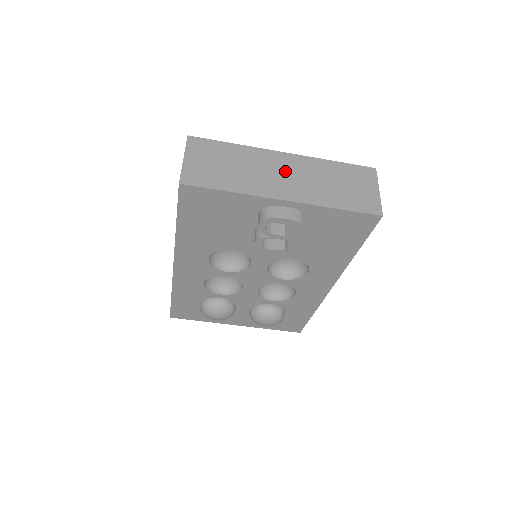
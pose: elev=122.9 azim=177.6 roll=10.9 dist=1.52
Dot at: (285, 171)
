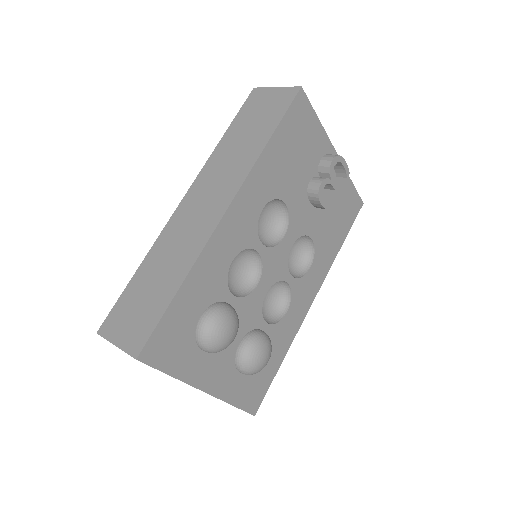
Dot at: occluded
